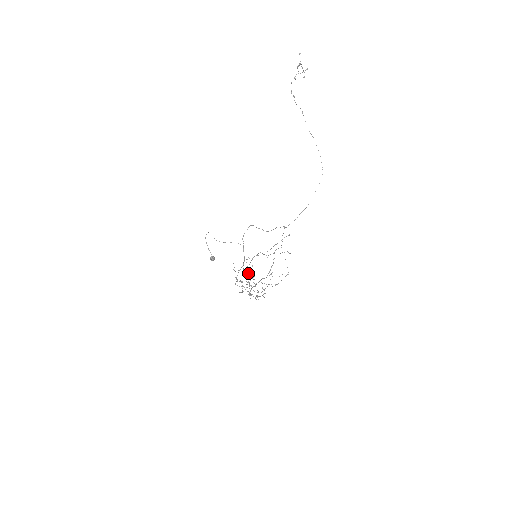
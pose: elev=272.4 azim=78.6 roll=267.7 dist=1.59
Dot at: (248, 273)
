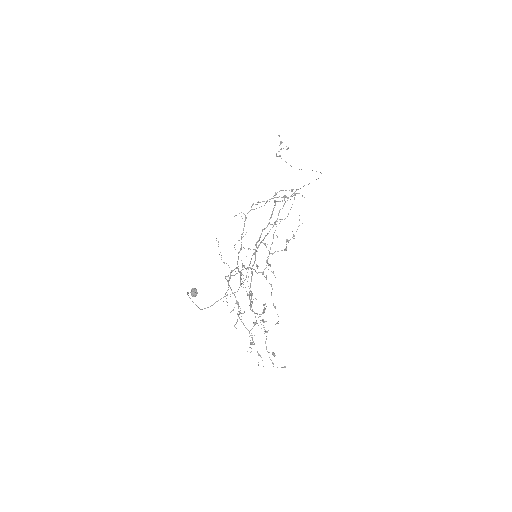
Dot at: (243, 247)
